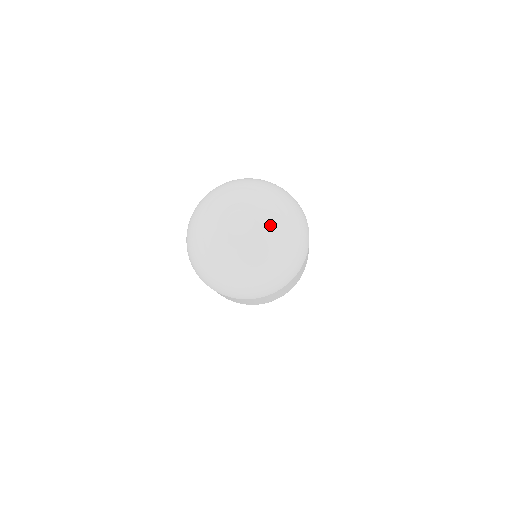
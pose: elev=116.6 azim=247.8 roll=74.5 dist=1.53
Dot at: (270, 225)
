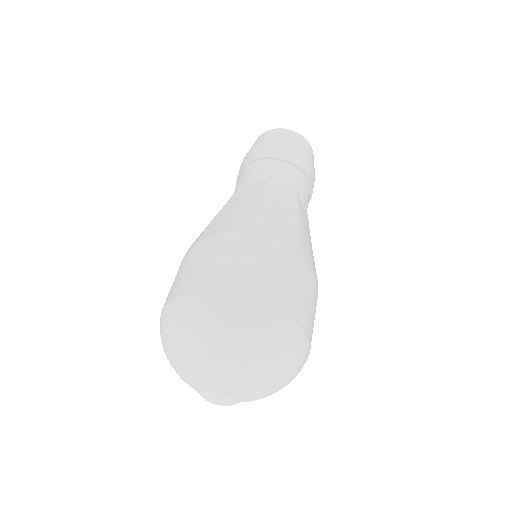
Dot at: (255, 394)
